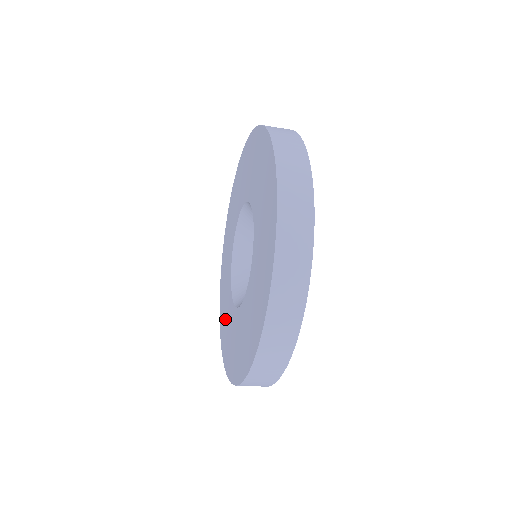
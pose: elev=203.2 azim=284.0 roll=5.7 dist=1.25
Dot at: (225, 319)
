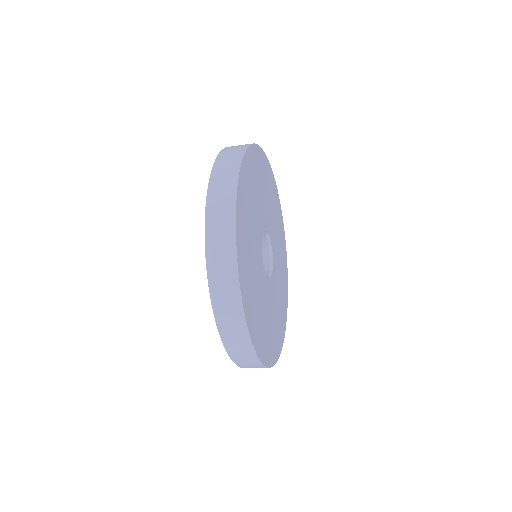
Dot at: occluded
